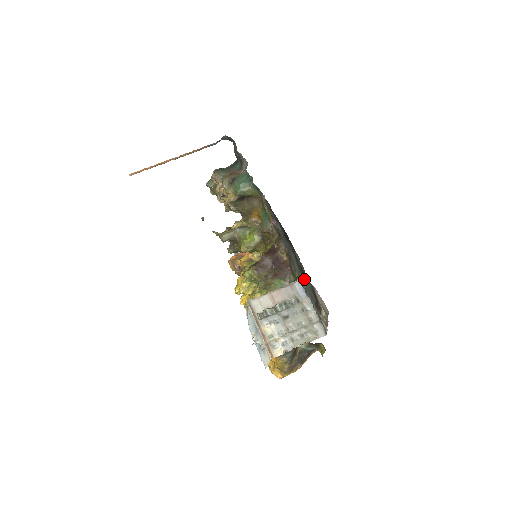
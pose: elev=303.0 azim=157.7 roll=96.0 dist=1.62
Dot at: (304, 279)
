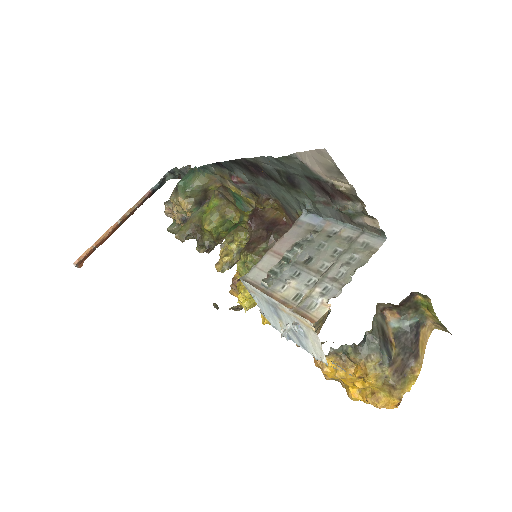
Dot at: (301, 194)
